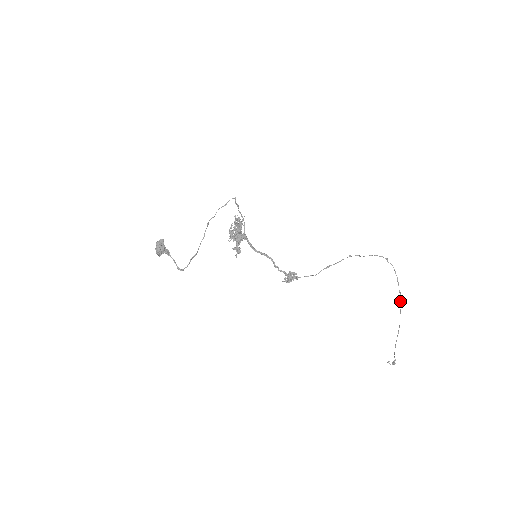
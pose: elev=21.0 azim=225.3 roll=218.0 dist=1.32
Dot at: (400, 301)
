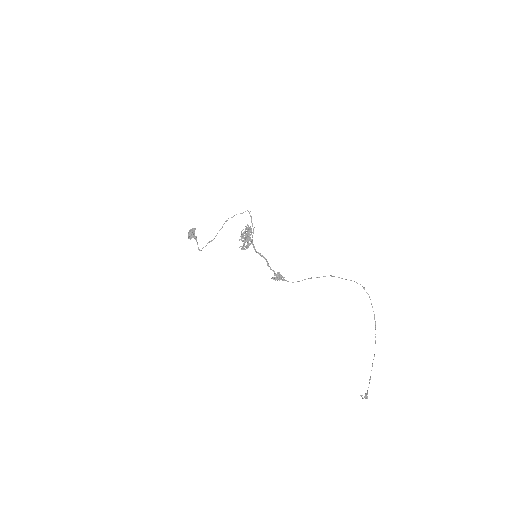
Dot at: occluded
